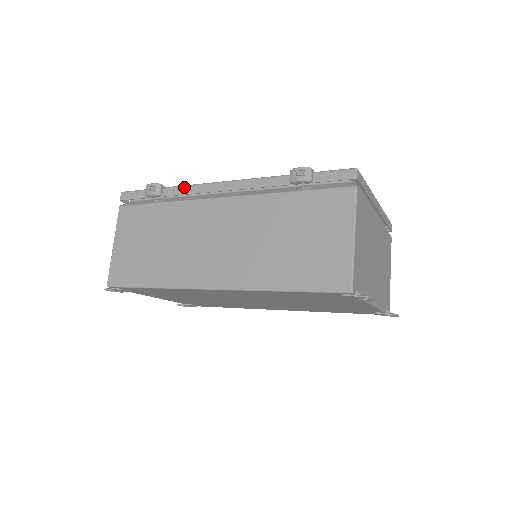
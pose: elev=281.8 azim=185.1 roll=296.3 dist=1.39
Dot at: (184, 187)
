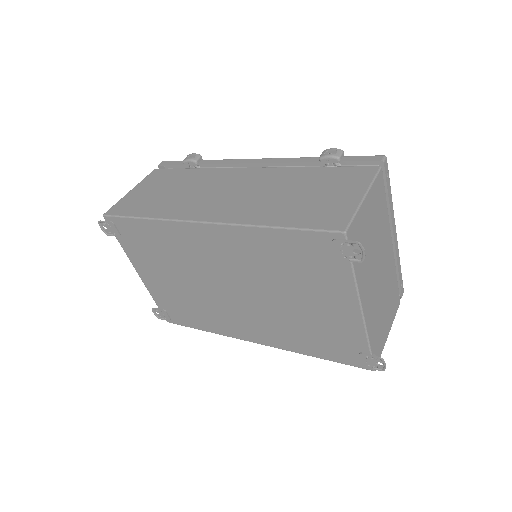
Dot at: (220, 160)
